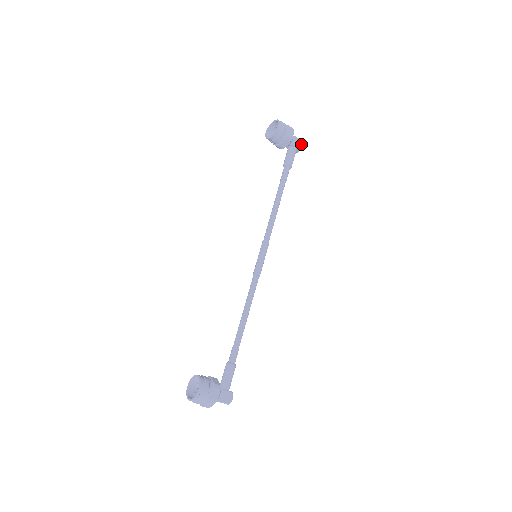
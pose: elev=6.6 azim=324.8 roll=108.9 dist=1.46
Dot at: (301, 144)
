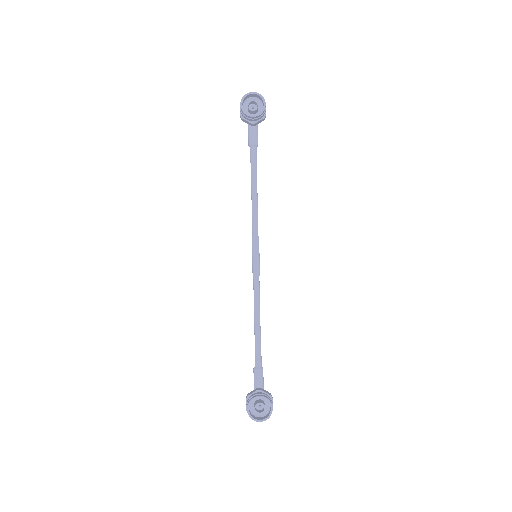
Dot at: occluded
